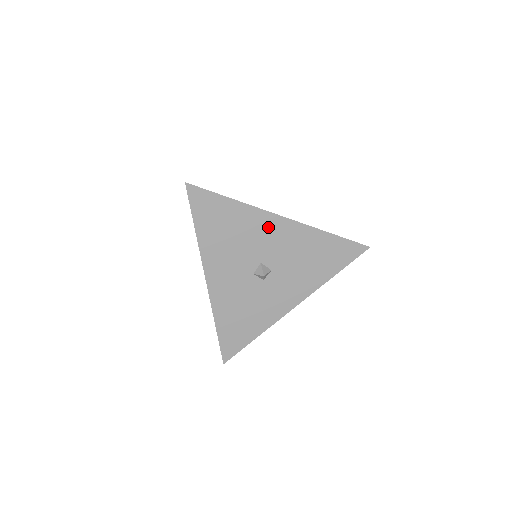
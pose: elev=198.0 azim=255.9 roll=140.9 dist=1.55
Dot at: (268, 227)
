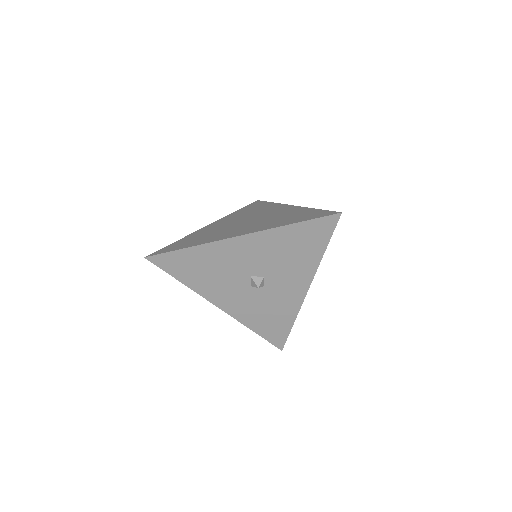
Dot at: (234, 250)
